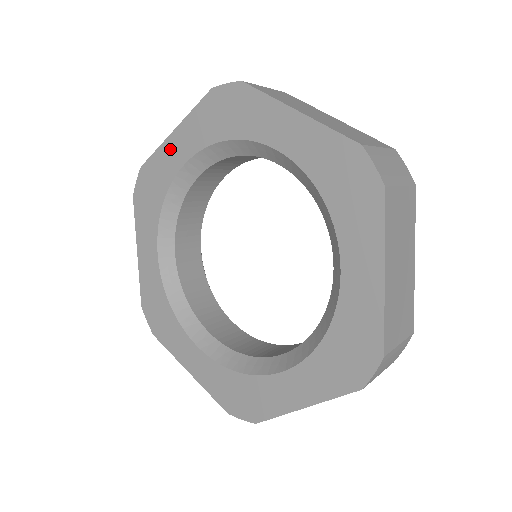
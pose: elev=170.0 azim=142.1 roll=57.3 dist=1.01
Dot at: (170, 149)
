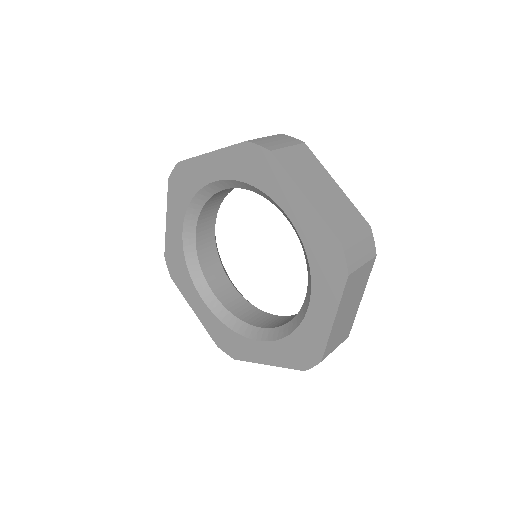
Dot at: (205, 164)
